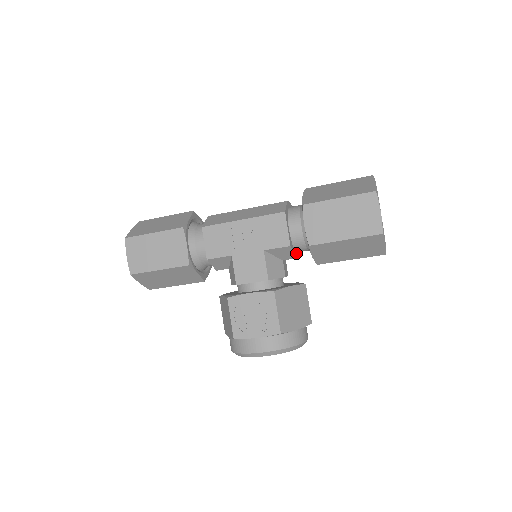
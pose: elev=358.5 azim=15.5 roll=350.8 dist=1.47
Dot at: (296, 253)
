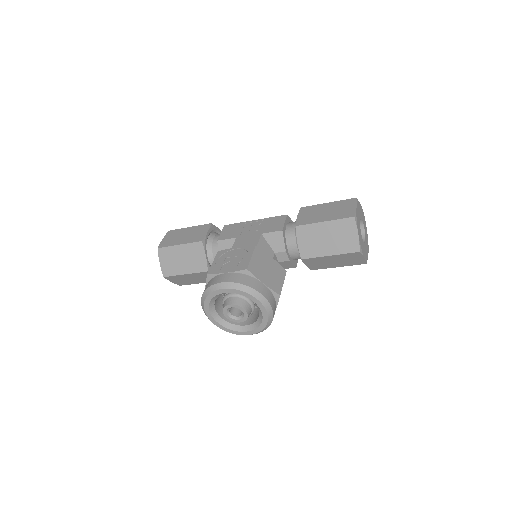
Dot at: (287, 251)
